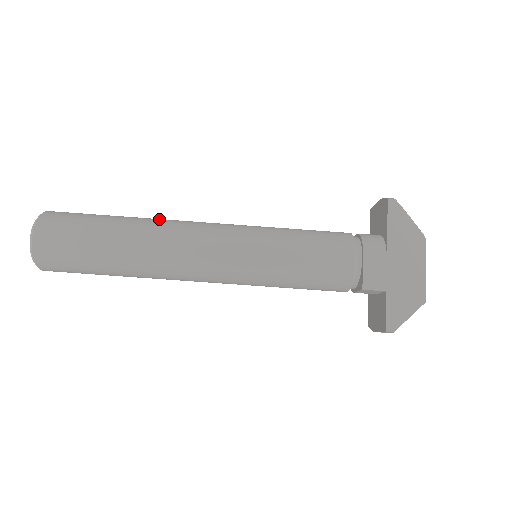
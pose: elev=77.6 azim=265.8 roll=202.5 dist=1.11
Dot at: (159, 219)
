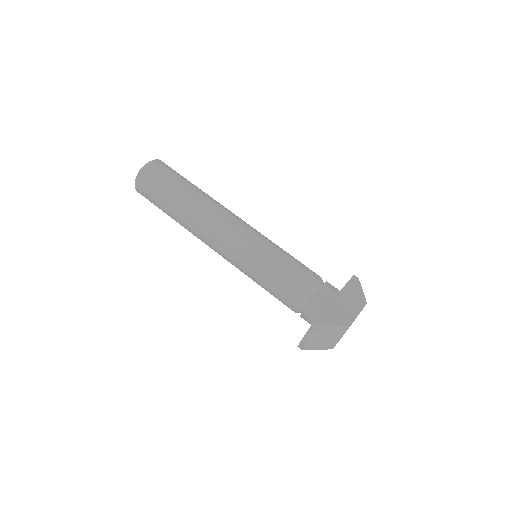
Dot at: occluded
